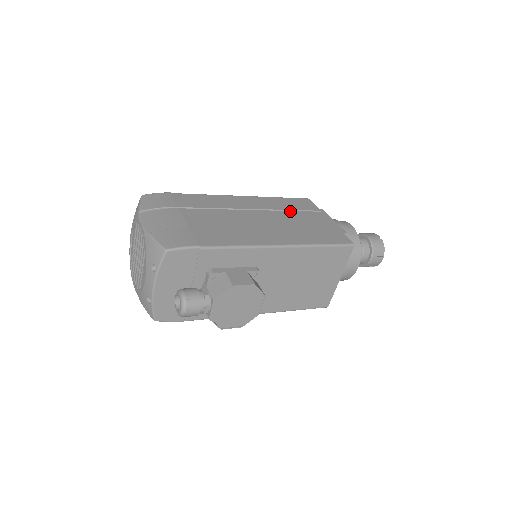
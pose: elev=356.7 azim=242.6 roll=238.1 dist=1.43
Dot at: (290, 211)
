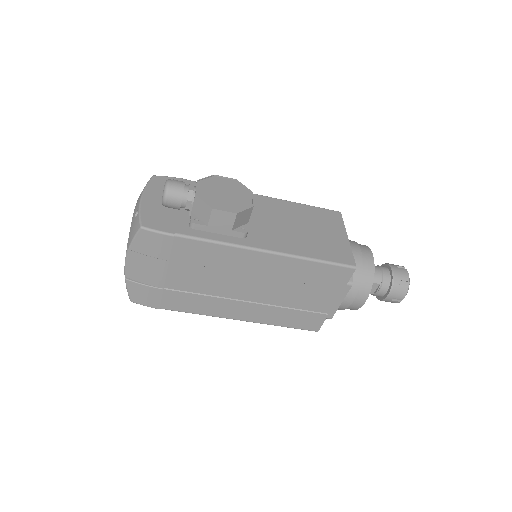
Dot at: occluded
